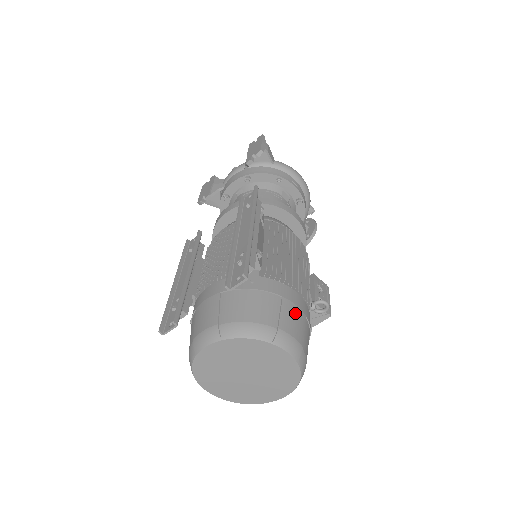
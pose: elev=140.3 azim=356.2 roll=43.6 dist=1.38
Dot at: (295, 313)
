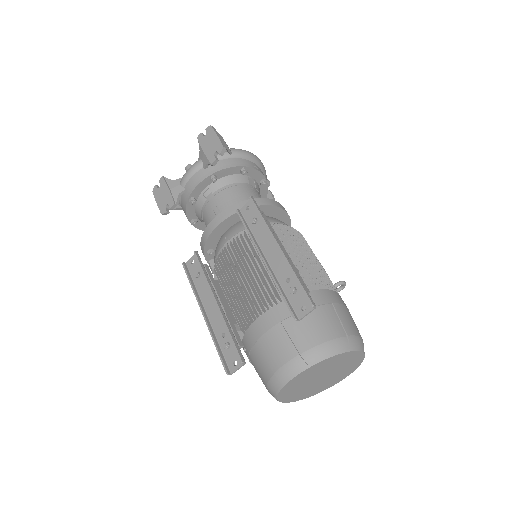
Dot at: (346, 312)
